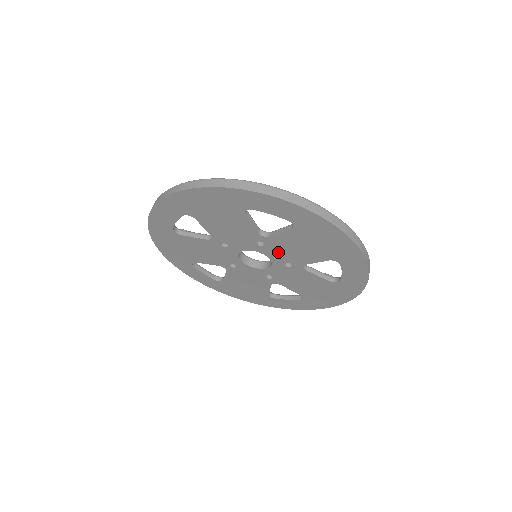
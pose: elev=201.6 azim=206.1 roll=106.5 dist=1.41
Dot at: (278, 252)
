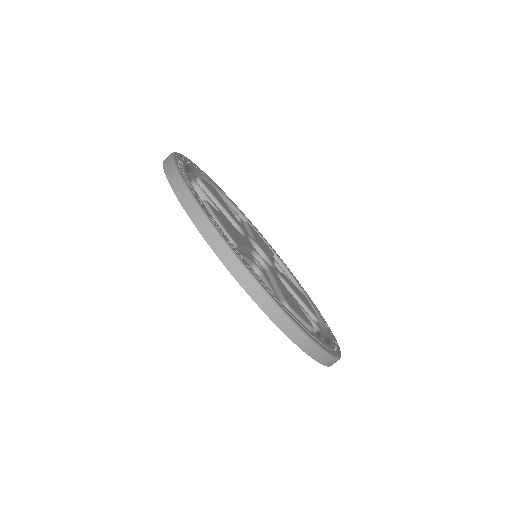
Dot at: occluded
